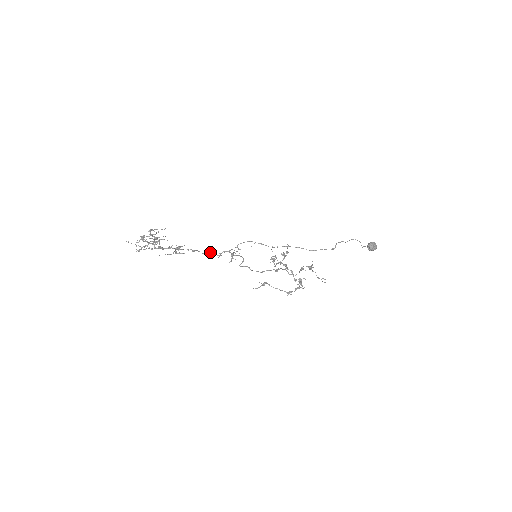
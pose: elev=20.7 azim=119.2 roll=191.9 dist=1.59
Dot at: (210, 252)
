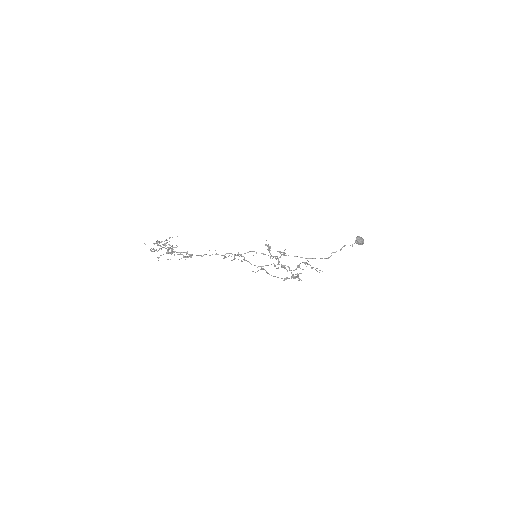
Dot at: occluded
